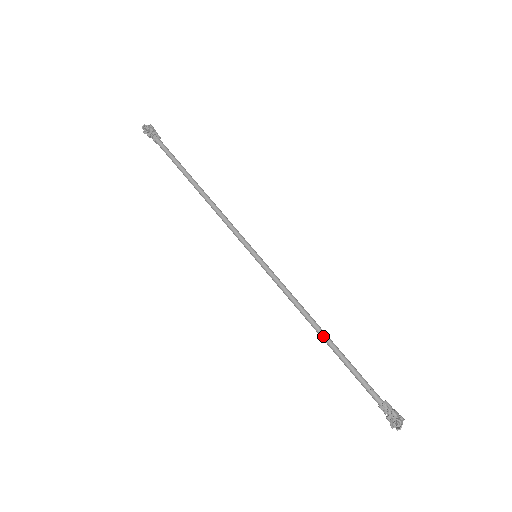
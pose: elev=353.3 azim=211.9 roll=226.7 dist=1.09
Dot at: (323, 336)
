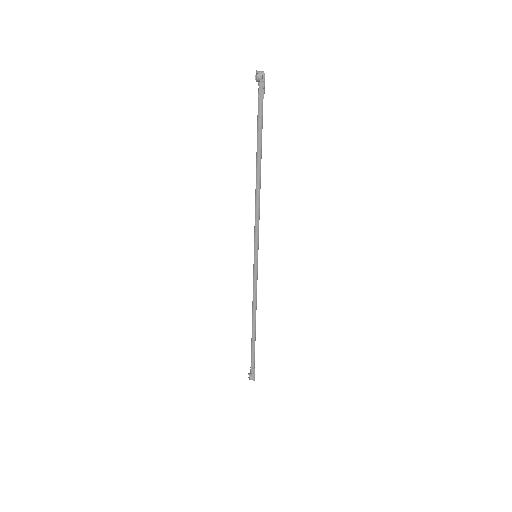
Dot at: (252, 324)
